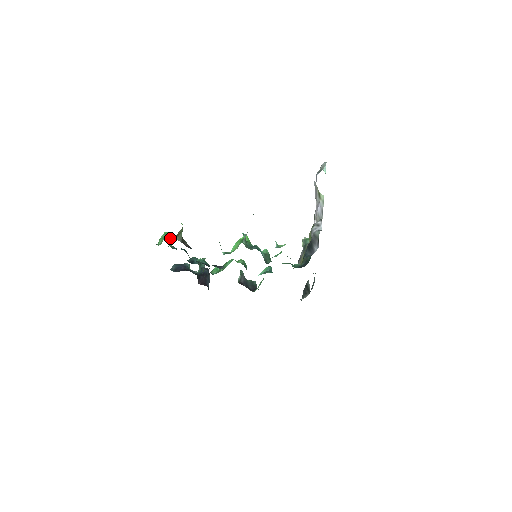
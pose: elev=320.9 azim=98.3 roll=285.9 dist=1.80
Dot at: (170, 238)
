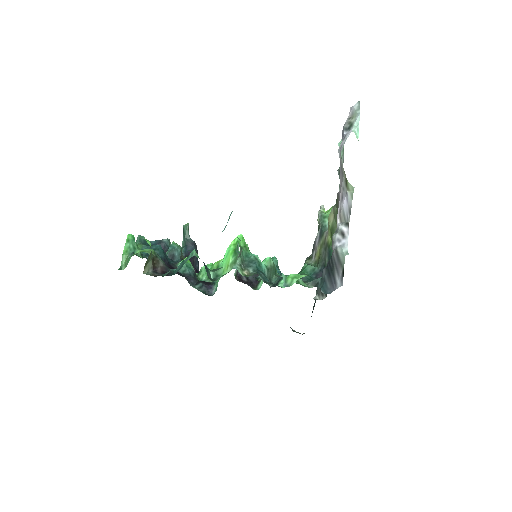
Dot at: (136, 245)
